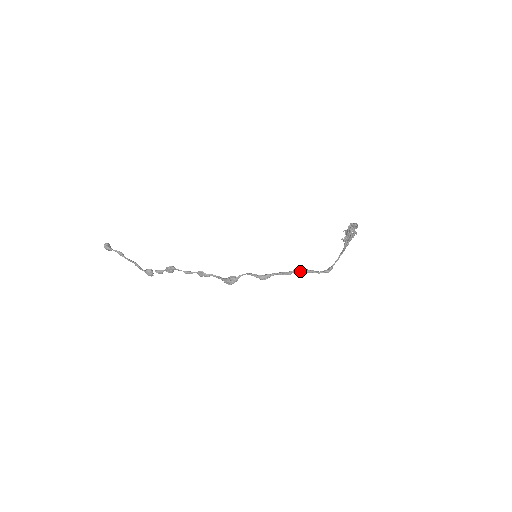
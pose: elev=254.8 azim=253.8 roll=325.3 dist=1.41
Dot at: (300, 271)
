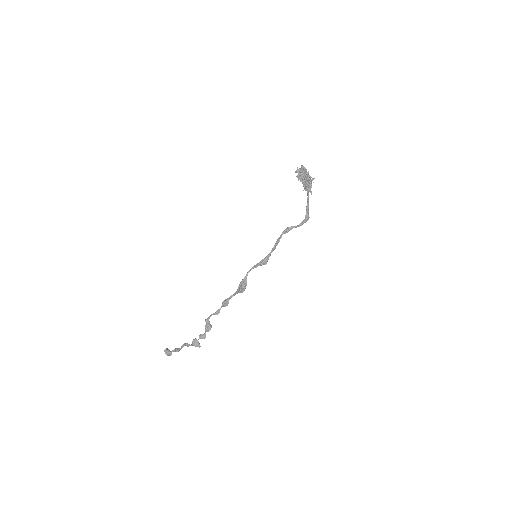
Dot at: (283, 231)
